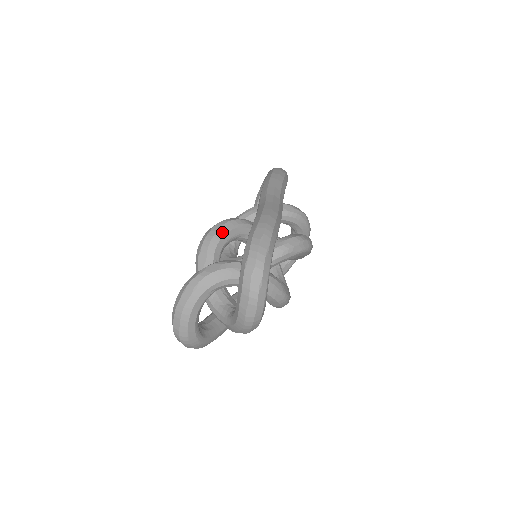
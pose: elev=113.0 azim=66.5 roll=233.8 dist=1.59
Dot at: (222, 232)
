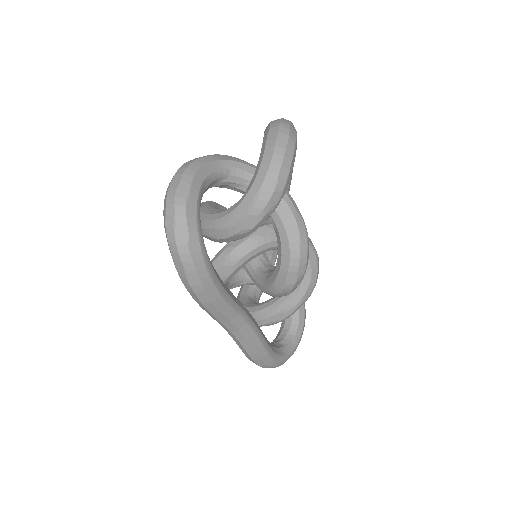
Dot at: occluded
